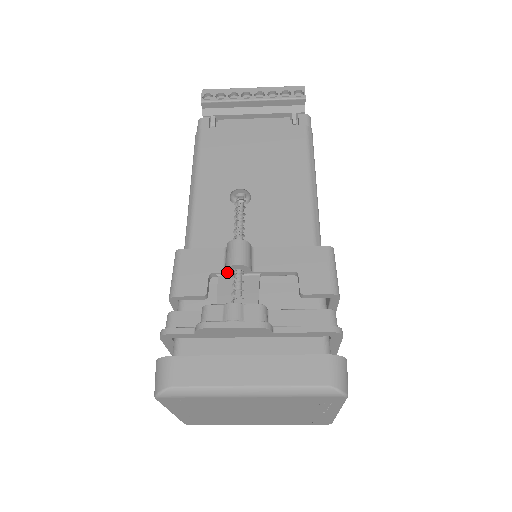
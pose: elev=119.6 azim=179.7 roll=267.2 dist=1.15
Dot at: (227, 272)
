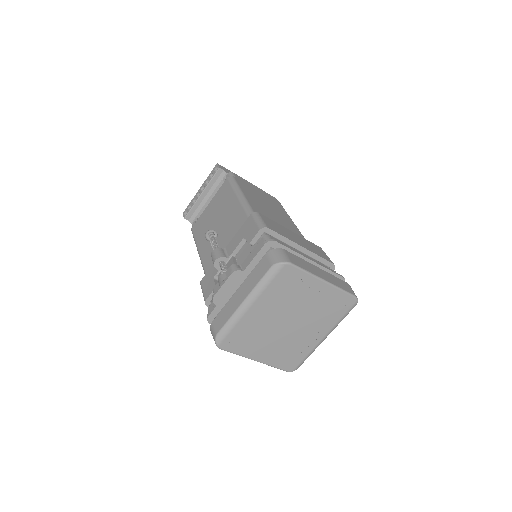
Dot at: (219, 269)
